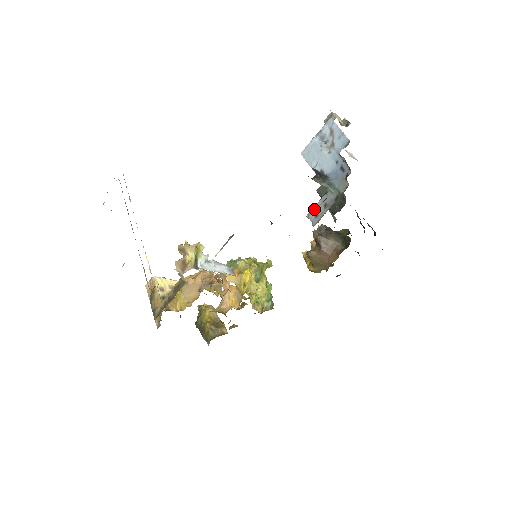
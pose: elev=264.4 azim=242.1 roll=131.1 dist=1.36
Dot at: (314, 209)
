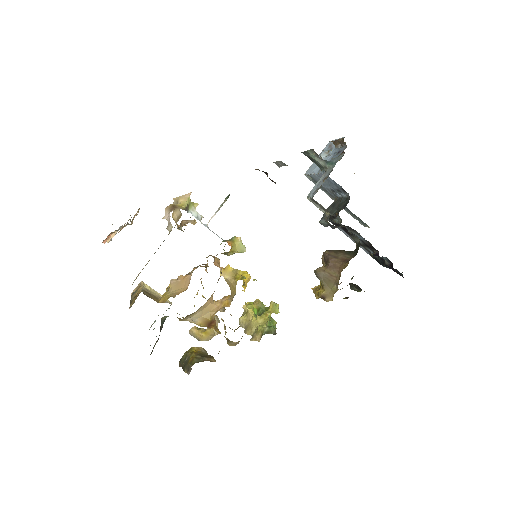
Dot at: (314, 188)
